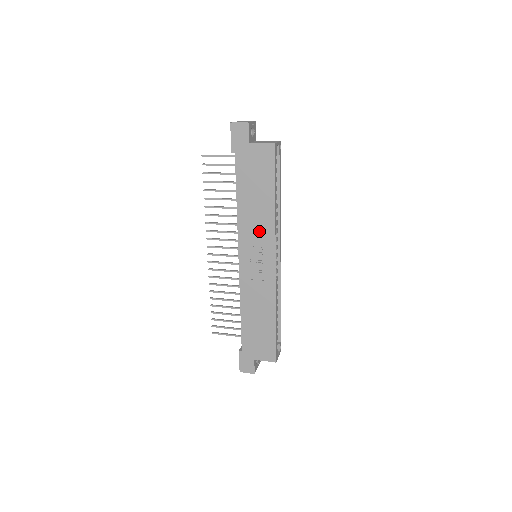
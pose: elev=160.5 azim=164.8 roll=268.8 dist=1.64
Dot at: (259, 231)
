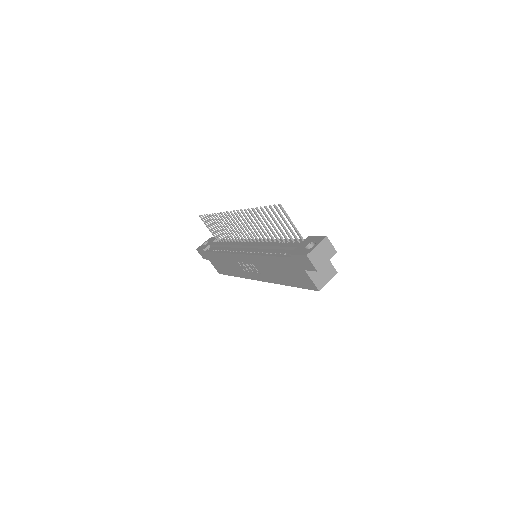
Dot at: (264, 271)
